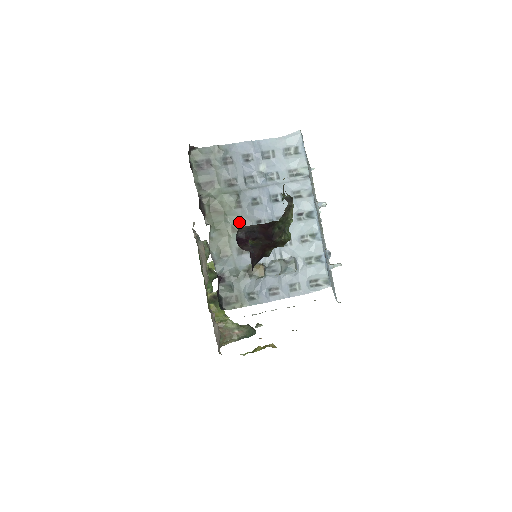
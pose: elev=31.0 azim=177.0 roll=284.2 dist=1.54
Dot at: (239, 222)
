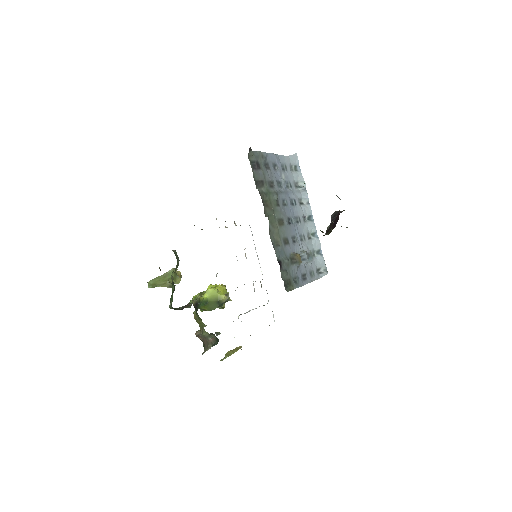
Dot at: (280, 218)
